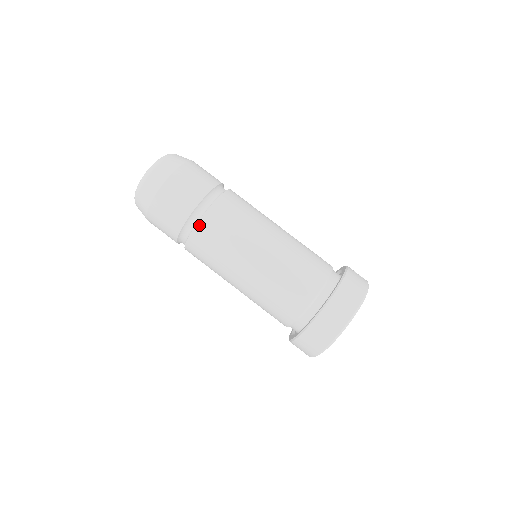
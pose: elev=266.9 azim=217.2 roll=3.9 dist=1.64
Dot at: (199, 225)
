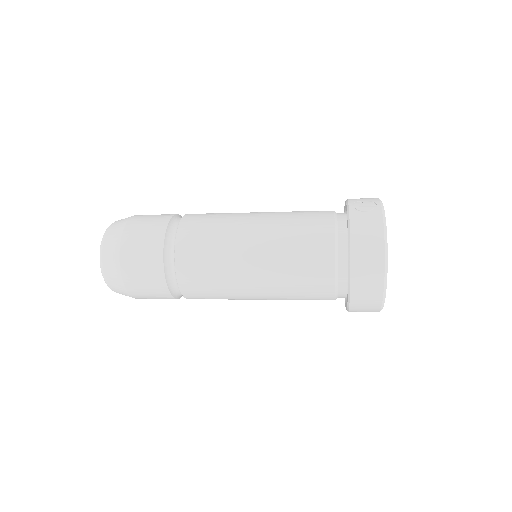
Dot at: (182, 290)
